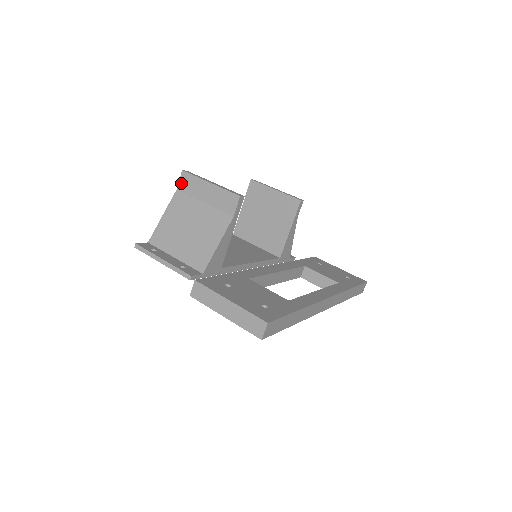
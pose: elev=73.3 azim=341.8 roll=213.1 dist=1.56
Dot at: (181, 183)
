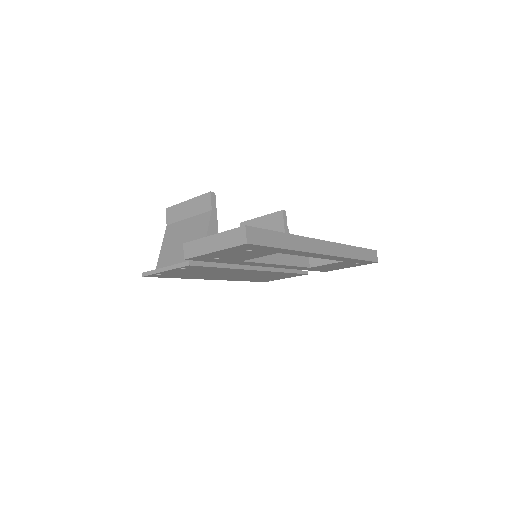
Dot at: (168, 218)
